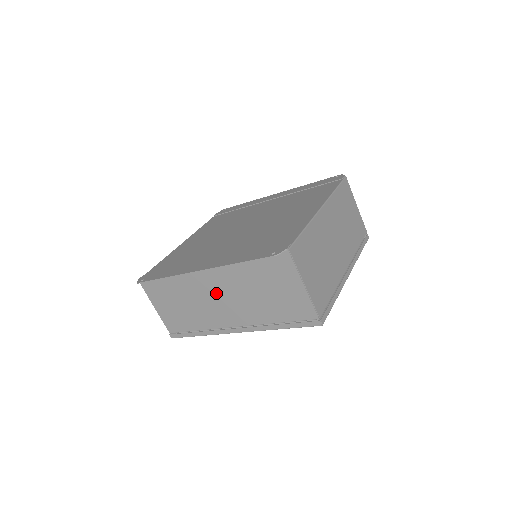
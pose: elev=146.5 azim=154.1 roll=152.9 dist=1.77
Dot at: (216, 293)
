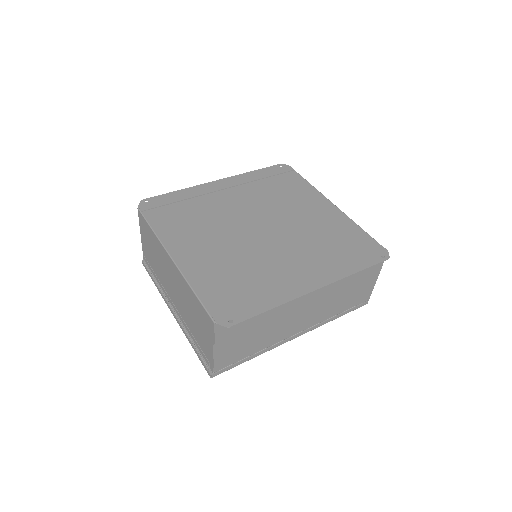
Dot at: (304, 306)
